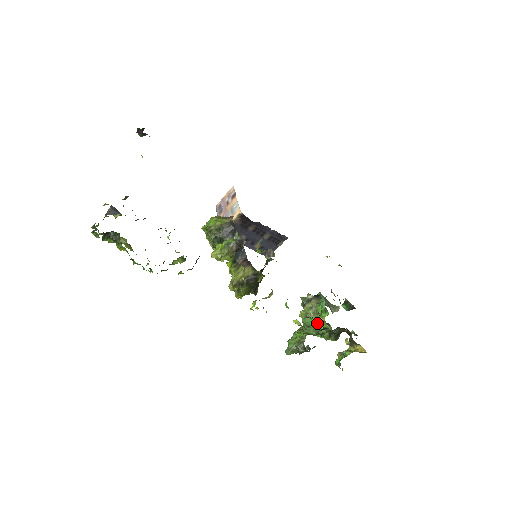
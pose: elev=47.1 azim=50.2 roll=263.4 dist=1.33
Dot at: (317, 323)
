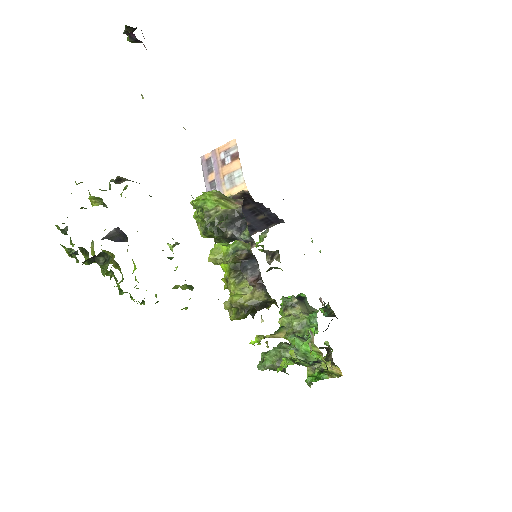
Dot at: (309, 350)
